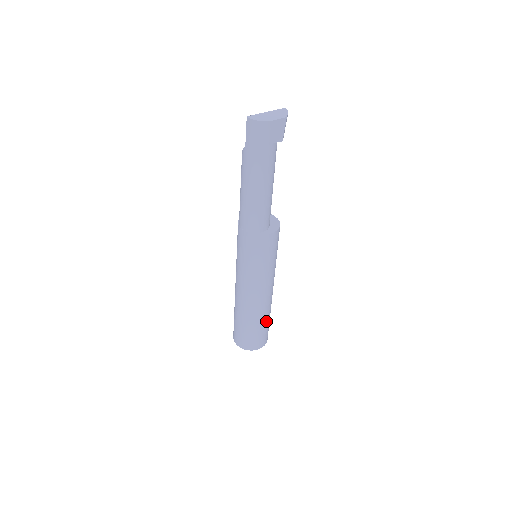
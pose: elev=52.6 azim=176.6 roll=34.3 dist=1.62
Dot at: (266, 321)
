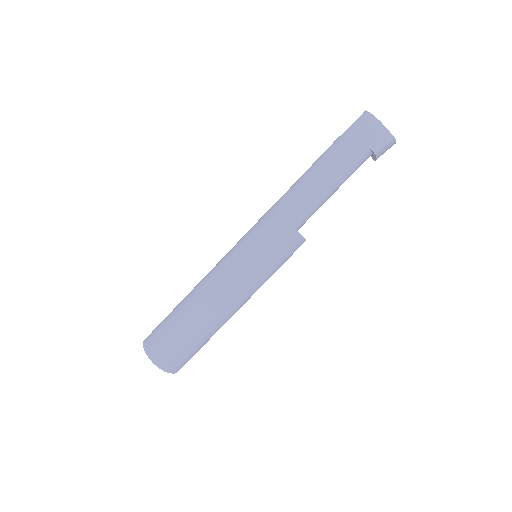
Dot at: (199, 337)
